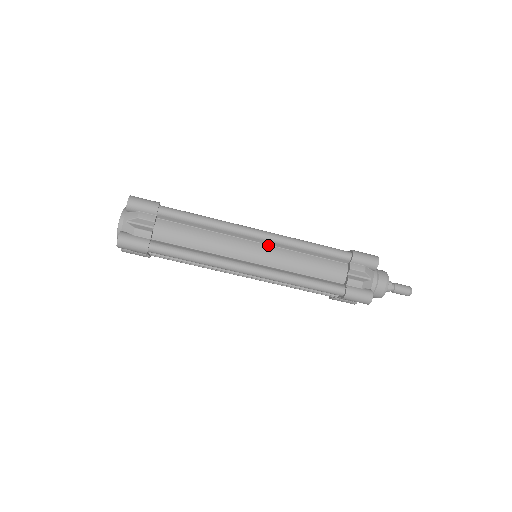
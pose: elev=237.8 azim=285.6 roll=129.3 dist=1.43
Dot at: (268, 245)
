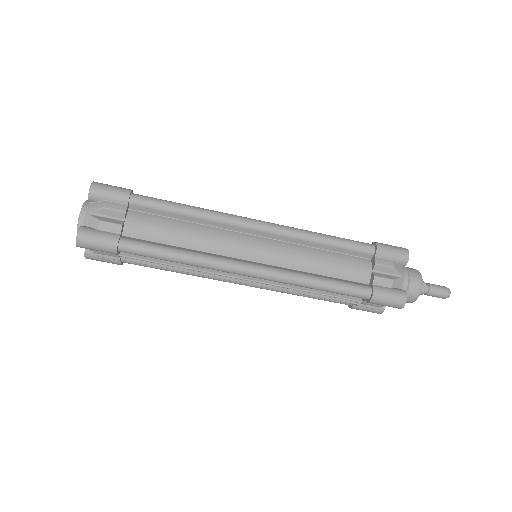
Dot at: (271, 239)
